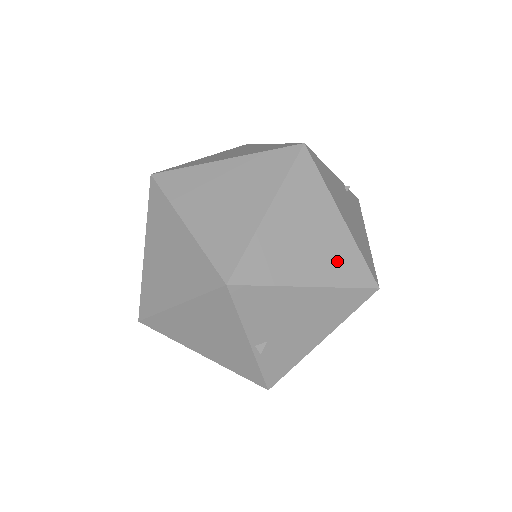
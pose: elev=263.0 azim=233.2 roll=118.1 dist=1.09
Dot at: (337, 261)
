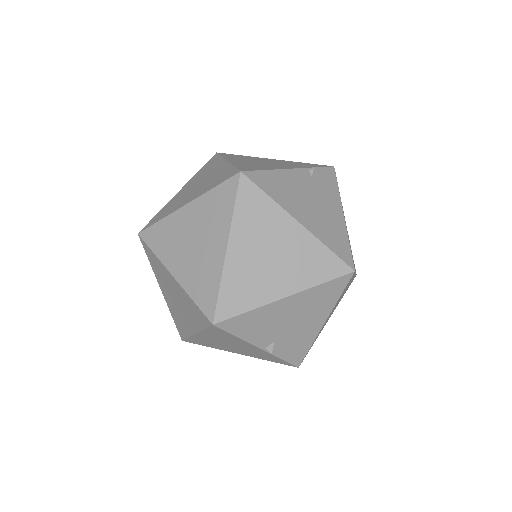
Dot at: (305, 264)
